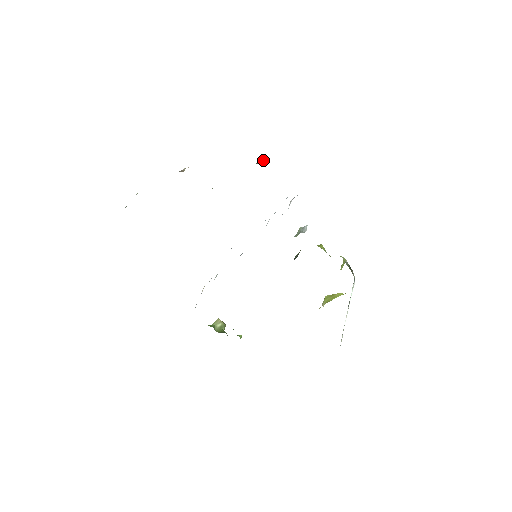
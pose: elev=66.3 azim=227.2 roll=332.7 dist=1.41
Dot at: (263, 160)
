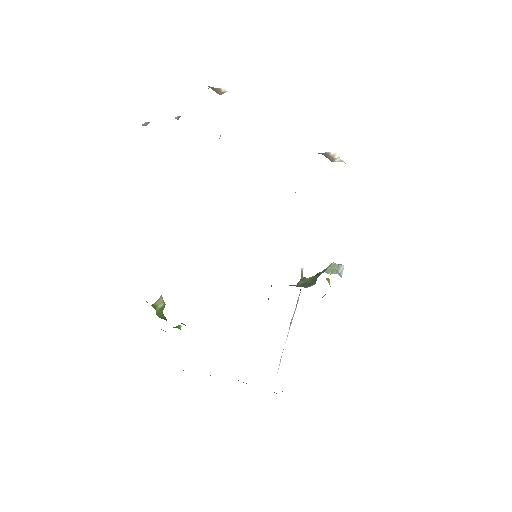
Dot at: (334, 156)
